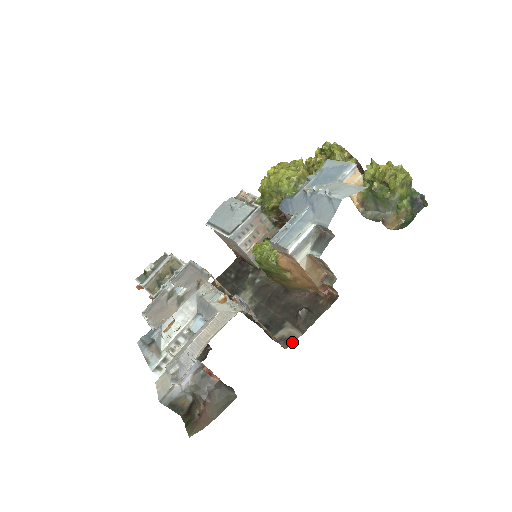
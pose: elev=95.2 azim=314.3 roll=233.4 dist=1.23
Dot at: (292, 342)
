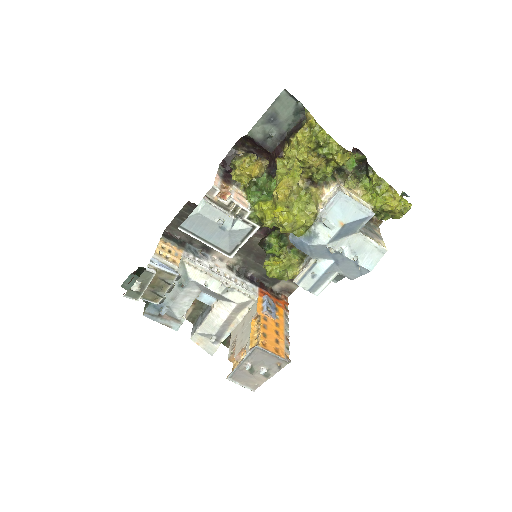
Dot at: (292, 292)
